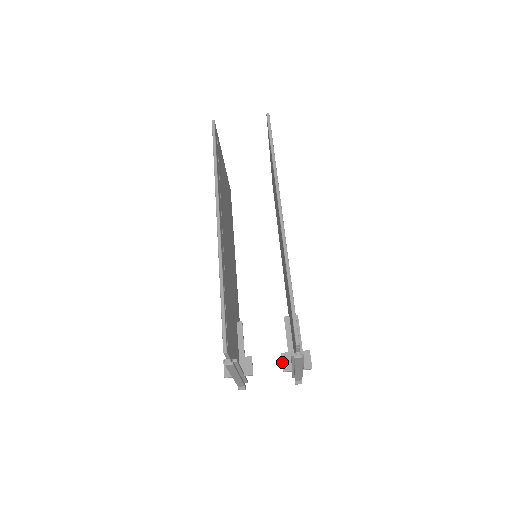
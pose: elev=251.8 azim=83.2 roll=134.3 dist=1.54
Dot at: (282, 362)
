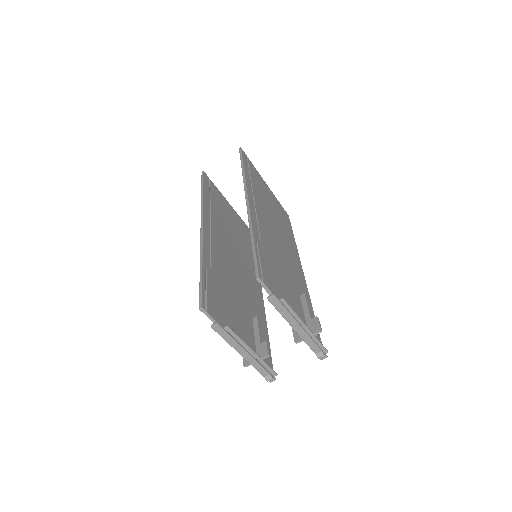
Dot at: (293, 335)
